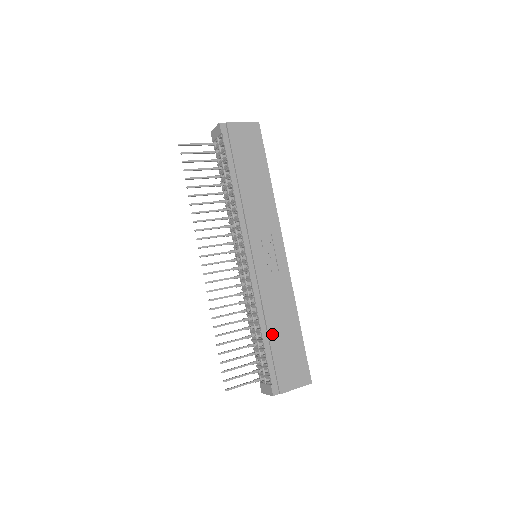
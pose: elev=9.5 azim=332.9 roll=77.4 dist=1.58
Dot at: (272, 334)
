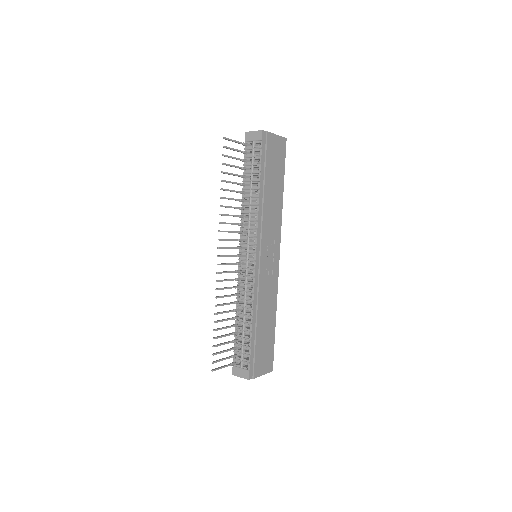
Dot at: (259, 327)
